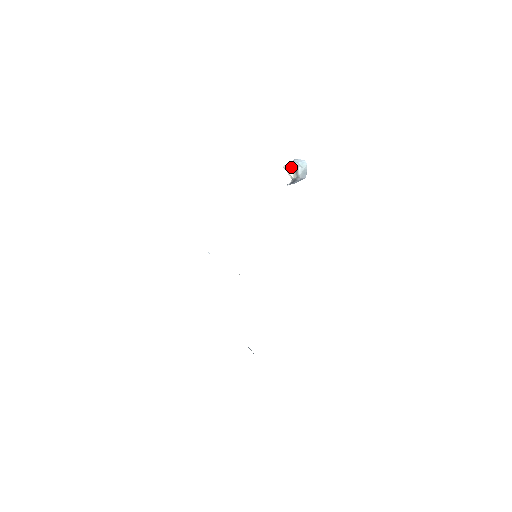
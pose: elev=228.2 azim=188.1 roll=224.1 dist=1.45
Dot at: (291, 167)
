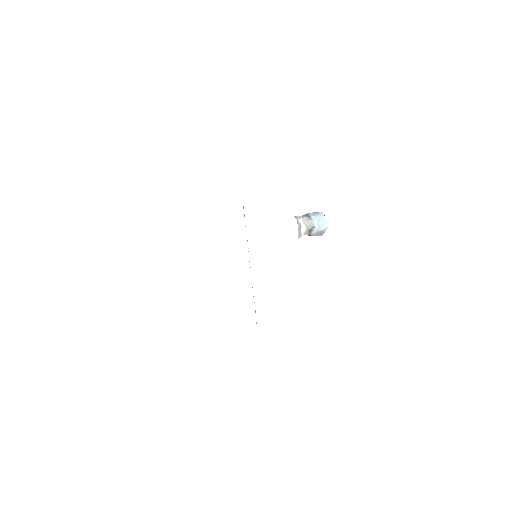
Dot at: (307, 224)
